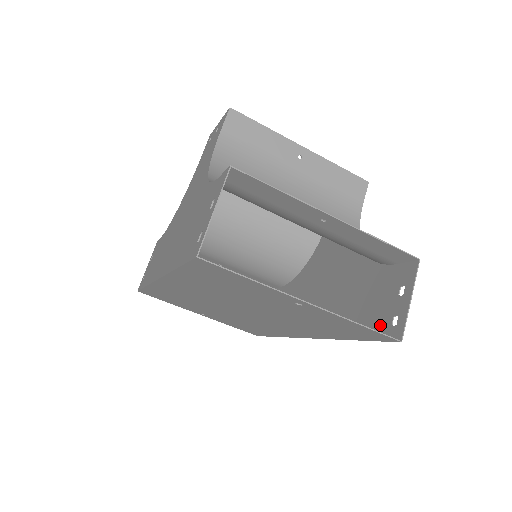
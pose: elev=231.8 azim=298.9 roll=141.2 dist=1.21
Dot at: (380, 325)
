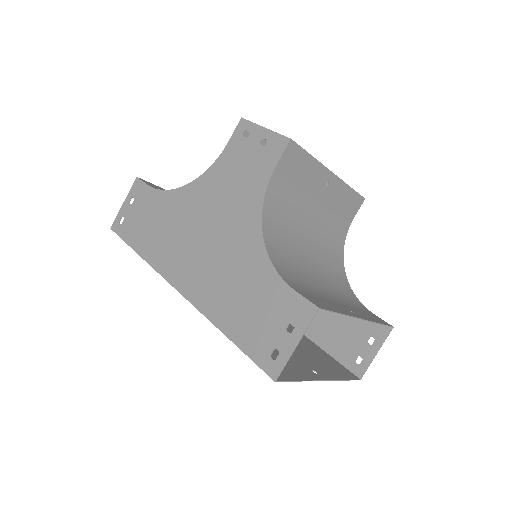
Dot at: (345, 354)
